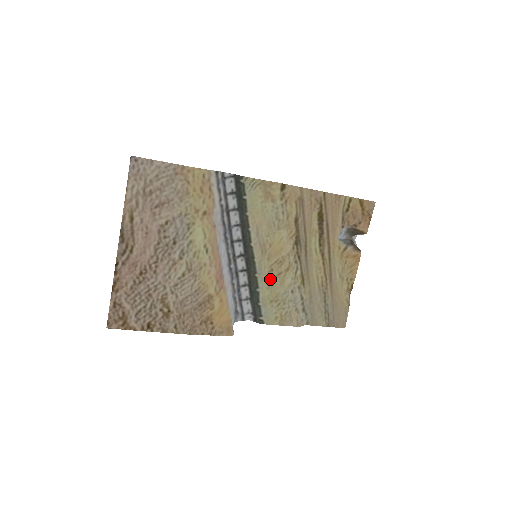
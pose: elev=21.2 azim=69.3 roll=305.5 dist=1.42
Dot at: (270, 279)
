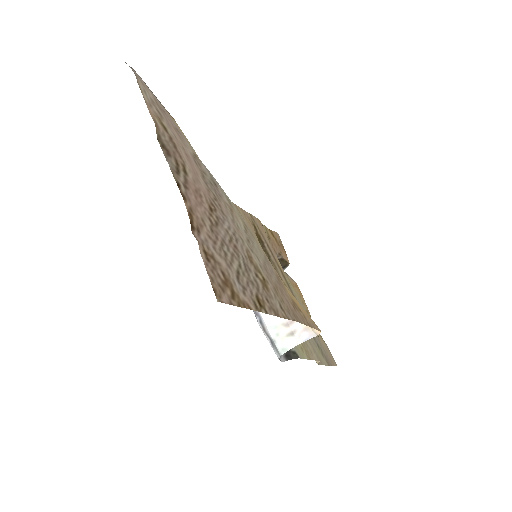
Dot at: occluded
